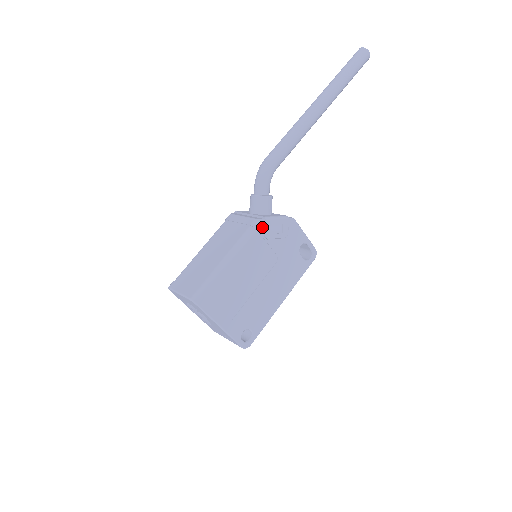
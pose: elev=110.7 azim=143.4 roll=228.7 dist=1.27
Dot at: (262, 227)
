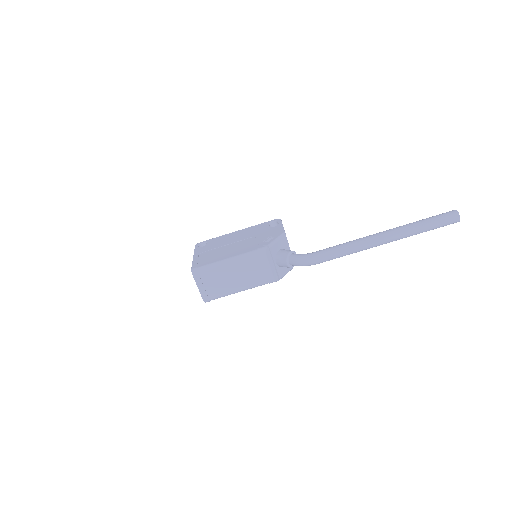
Dot at: occluded
